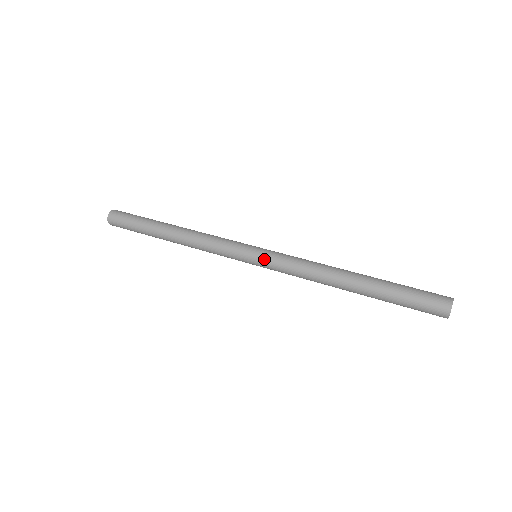
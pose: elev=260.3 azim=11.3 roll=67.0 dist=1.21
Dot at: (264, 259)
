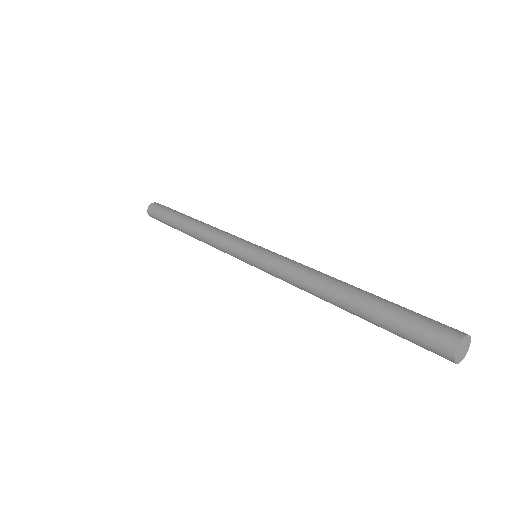
Dot at: (260, 255)
